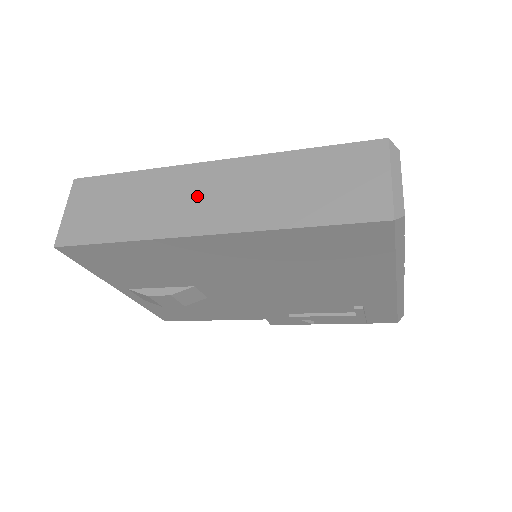
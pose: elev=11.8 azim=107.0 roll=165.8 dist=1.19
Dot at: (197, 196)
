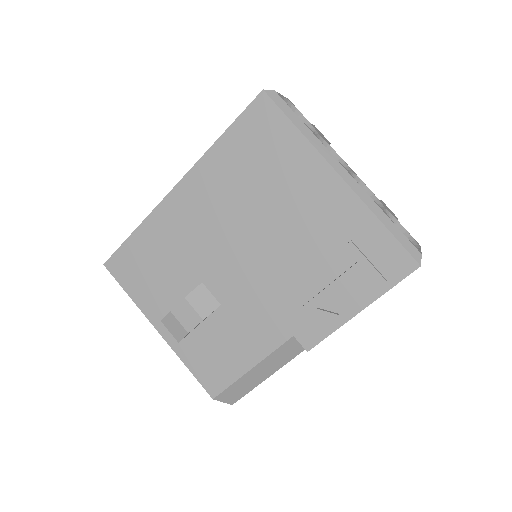
Dot at: occluded
